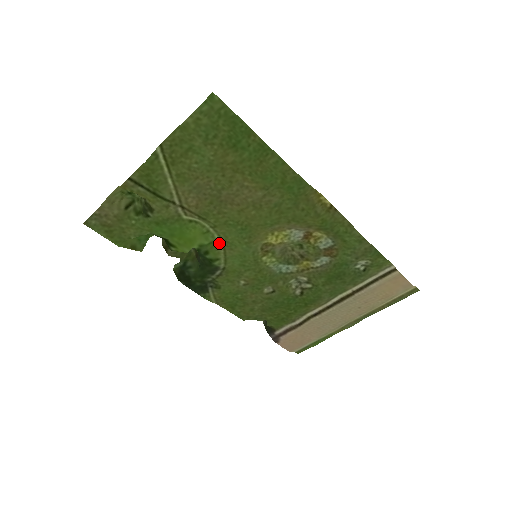
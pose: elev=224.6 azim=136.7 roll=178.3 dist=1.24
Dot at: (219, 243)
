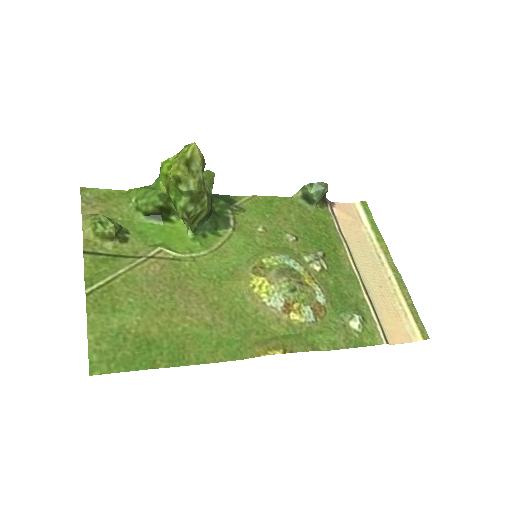
Dot at: (210, 248)
